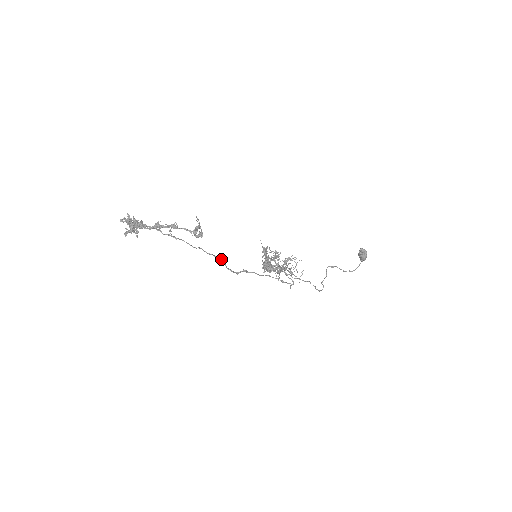
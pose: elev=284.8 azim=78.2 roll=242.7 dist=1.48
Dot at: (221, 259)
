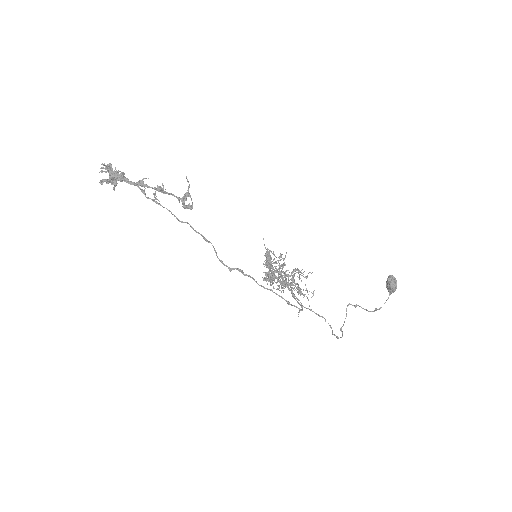
Dot at: (211, 243)
